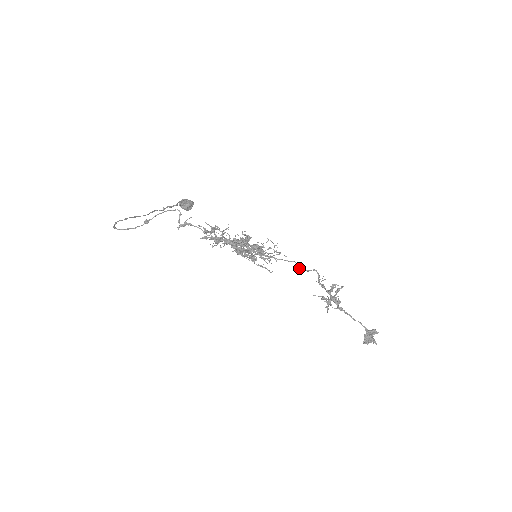
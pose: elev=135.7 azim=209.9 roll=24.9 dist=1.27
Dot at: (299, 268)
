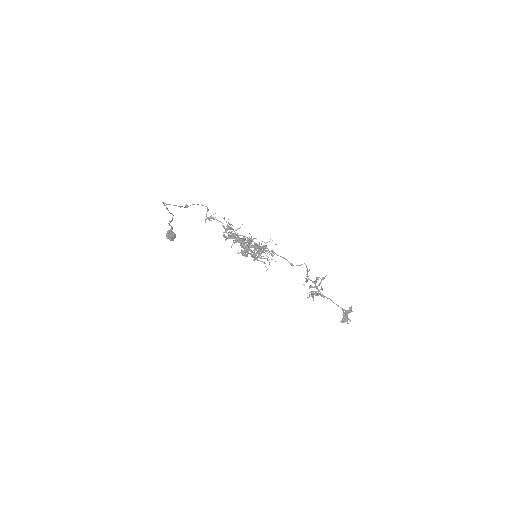
Dot at: (292, 264)
